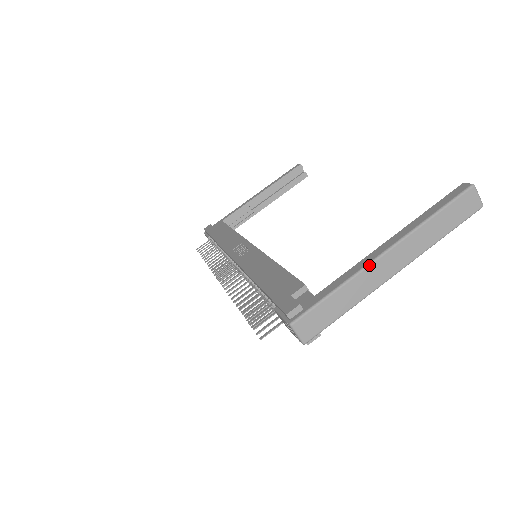
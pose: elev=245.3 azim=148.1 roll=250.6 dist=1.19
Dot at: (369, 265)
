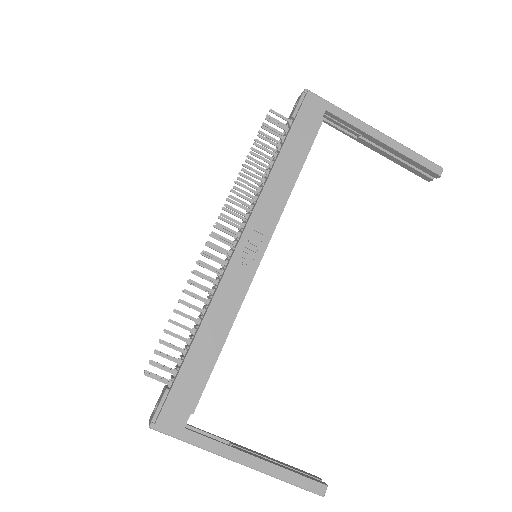
Dot at: occluded
